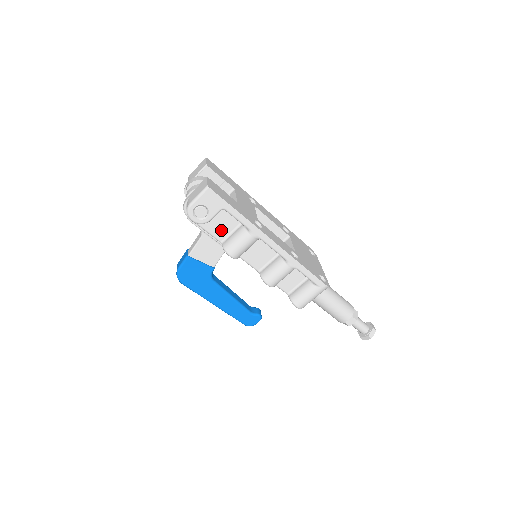
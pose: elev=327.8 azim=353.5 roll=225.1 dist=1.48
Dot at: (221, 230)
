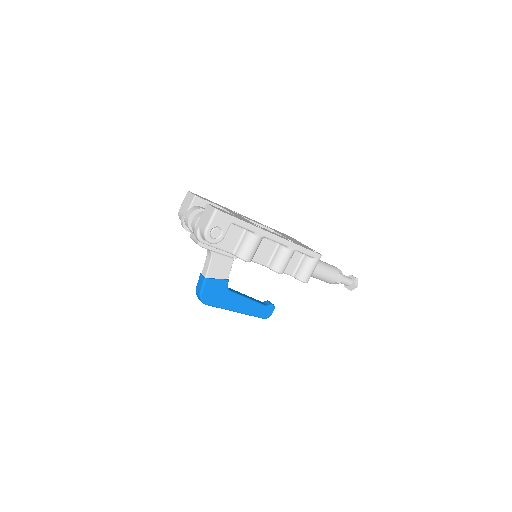
Dot at: (231, 243)
